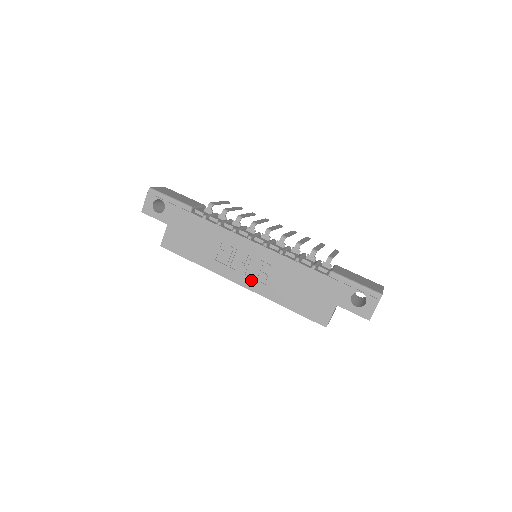
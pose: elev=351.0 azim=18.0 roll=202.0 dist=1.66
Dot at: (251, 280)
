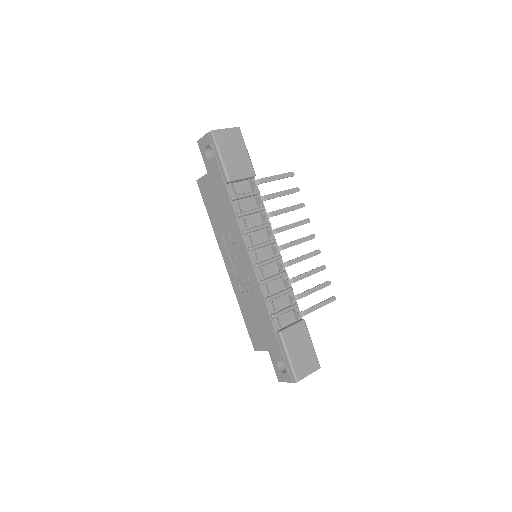
Dot at: (233, 273)
